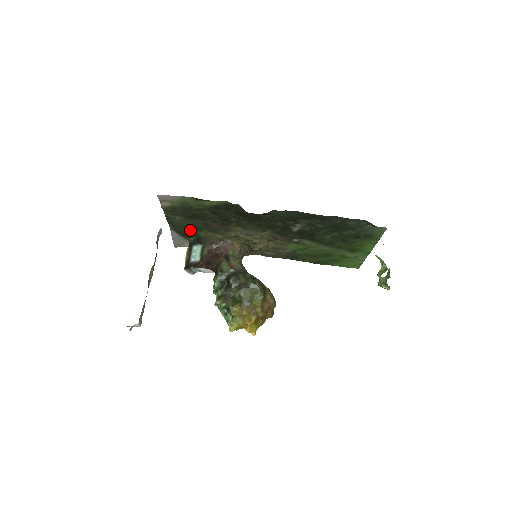
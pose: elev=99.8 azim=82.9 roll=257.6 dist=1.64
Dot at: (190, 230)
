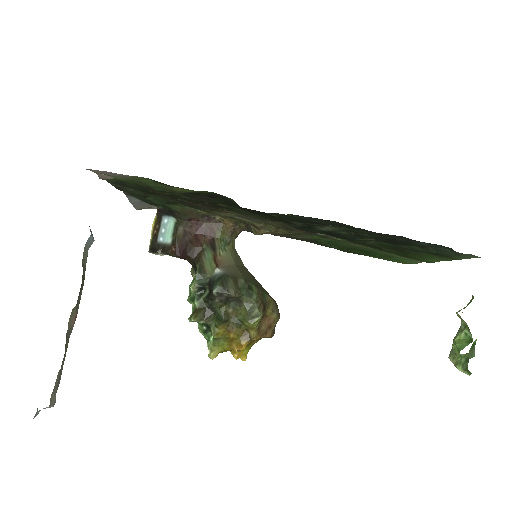
Dot at: (156, 200)
